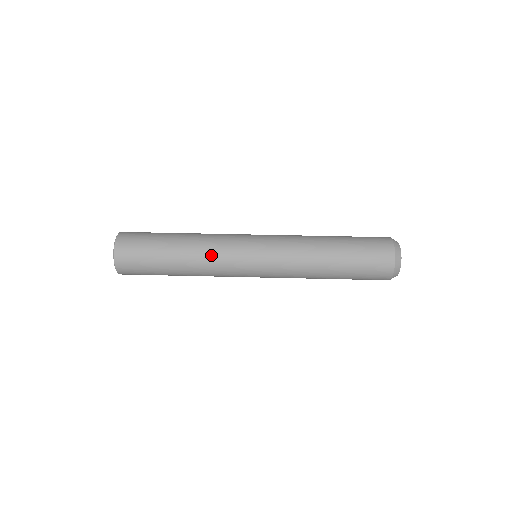
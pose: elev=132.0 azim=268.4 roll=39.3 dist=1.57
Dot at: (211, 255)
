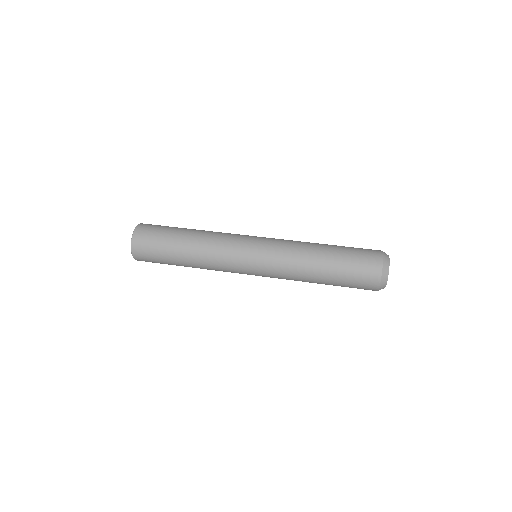
Dot at: (215, 245)
